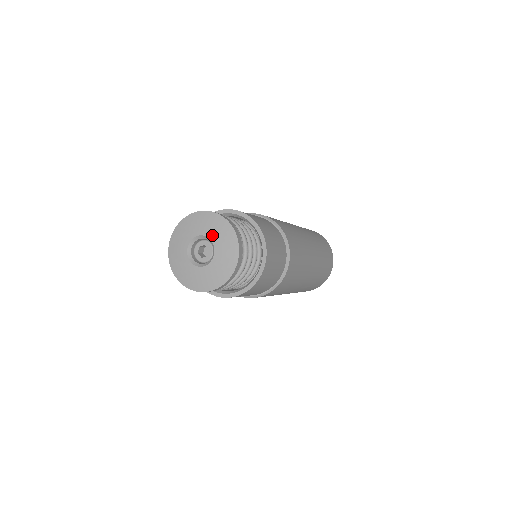
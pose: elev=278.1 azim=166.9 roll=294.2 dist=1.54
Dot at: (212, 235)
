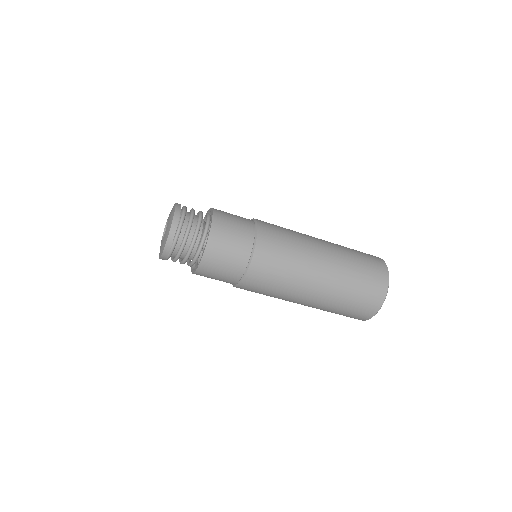
Dot at: (167, 226)
